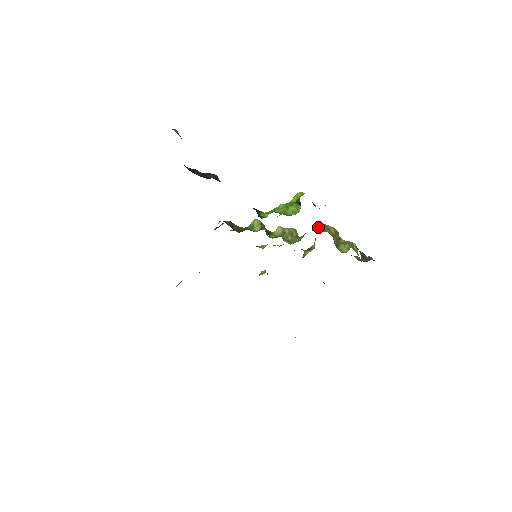
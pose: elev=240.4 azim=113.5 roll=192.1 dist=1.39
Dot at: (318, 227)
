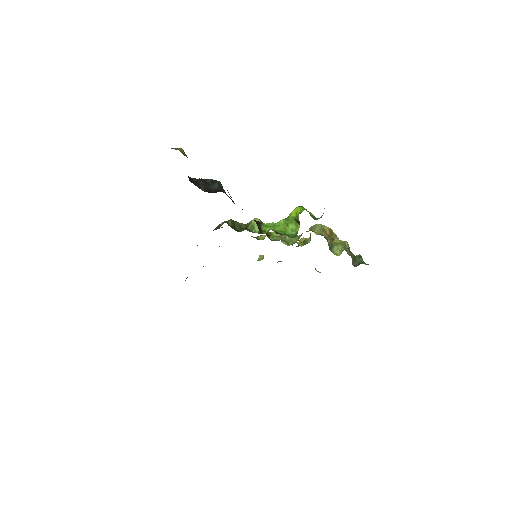
Dot at: (314, 228)
